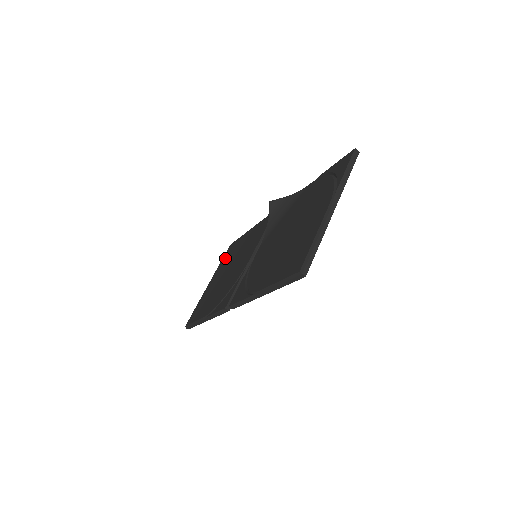
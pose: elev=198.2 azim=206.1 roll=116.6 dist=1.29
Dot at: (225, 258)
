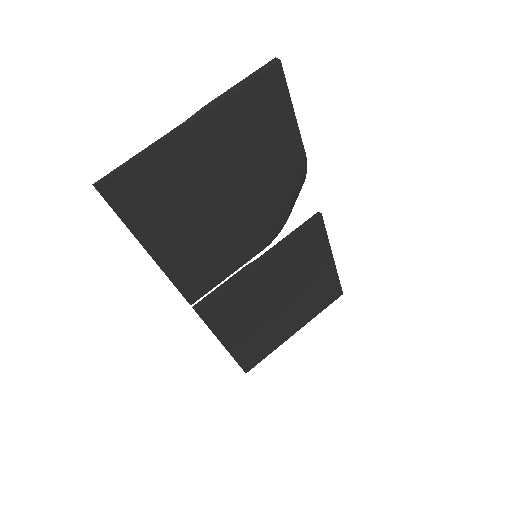
Dot at: occluded
